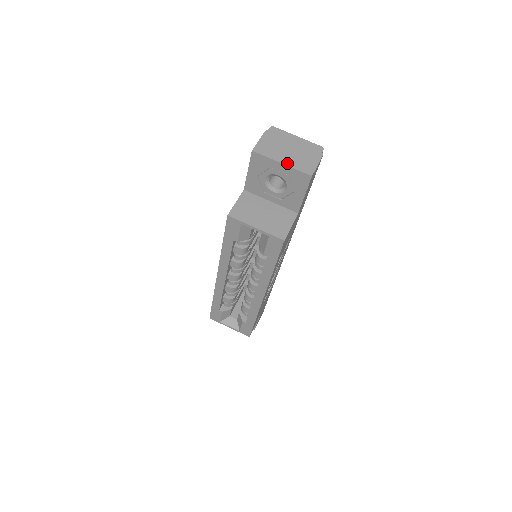
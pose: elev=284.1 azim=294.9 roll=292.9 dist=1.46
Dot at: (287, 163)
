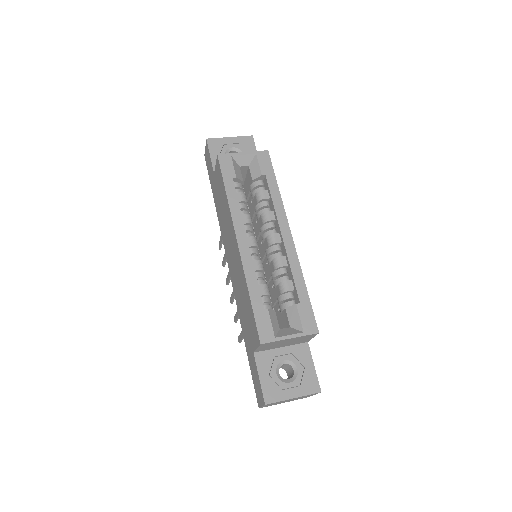
Dot at: (233, 138)
